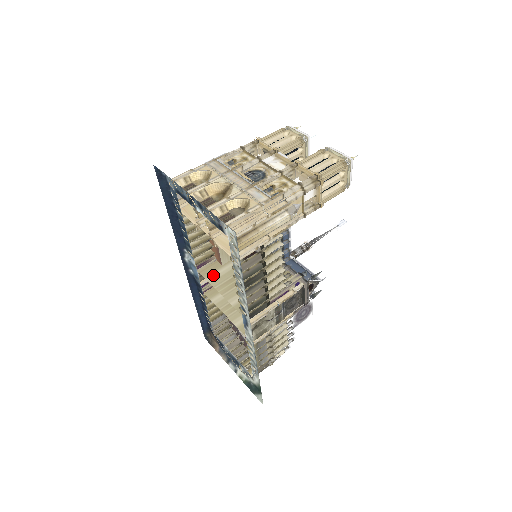
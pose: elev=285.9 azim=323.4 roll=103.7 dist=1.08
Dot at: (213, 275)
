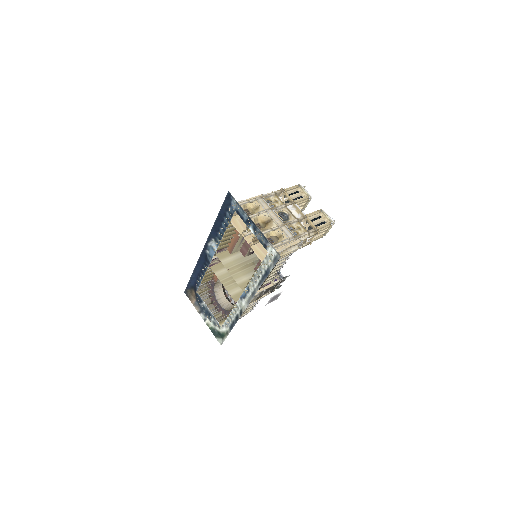
Dot at: (225, 260)
